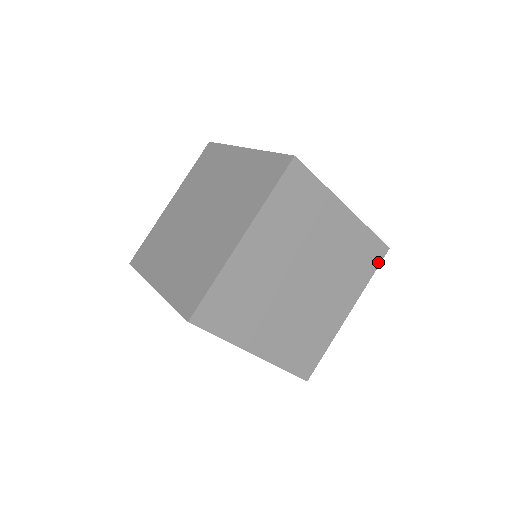
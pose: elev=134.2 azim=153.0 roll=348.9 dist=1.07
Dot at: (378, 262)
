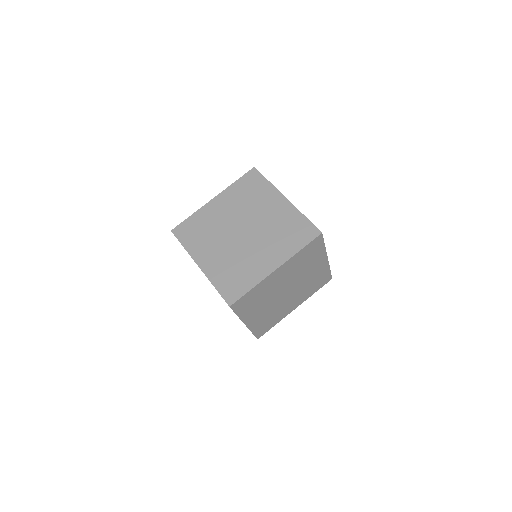
Dot at: (323, 285)
